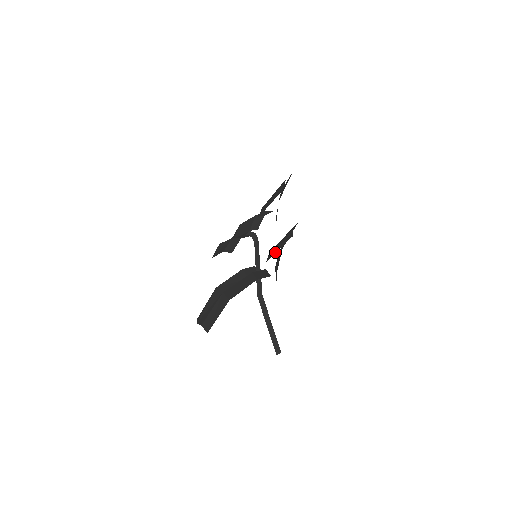
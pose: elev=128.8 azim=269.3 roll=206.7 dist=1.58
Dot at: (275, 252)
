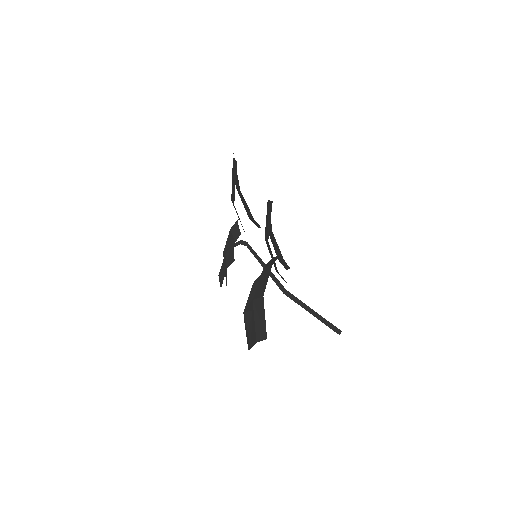
Dot at: (269, 227)
